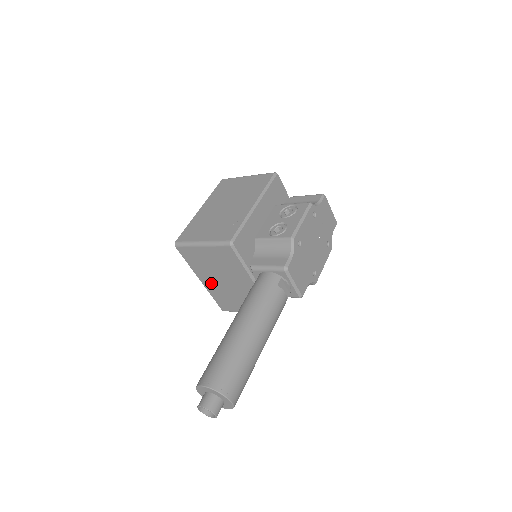
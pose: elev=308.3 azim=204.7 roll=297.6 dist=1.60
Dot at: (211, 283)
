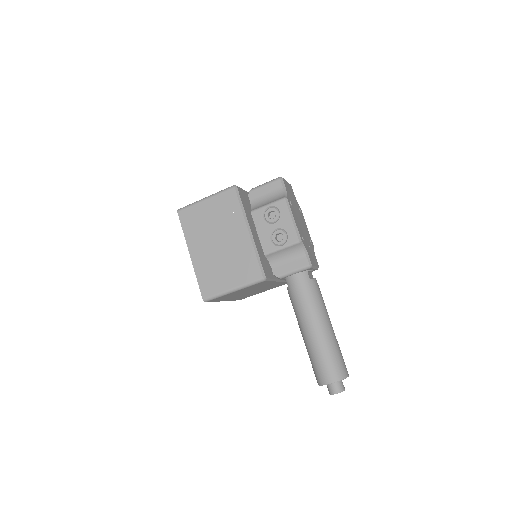
Dot at: occluded
